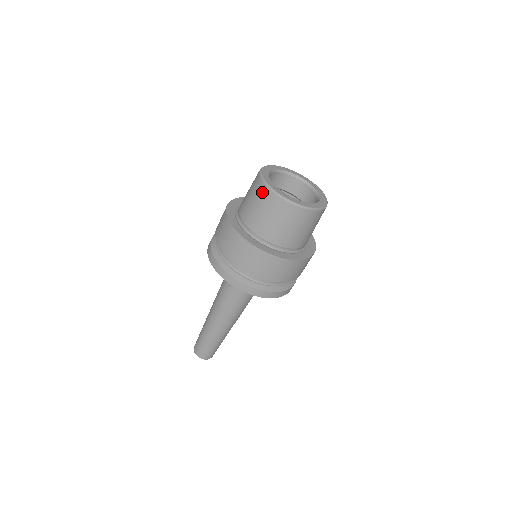
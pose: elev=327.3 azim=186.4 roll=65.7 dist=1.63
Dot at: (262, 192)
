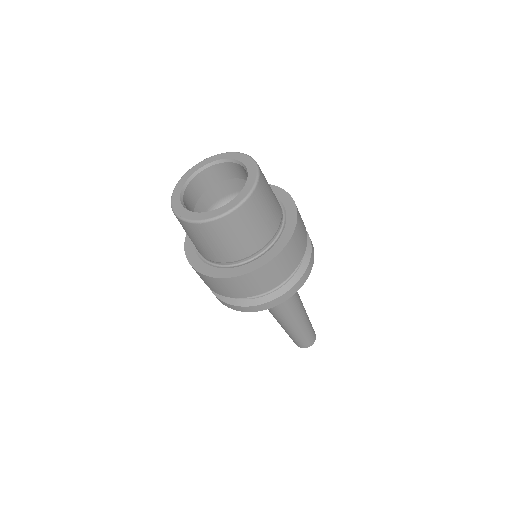
Dot at: occluded
